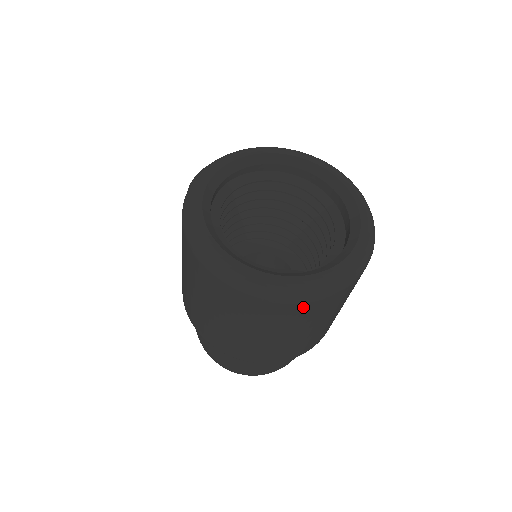
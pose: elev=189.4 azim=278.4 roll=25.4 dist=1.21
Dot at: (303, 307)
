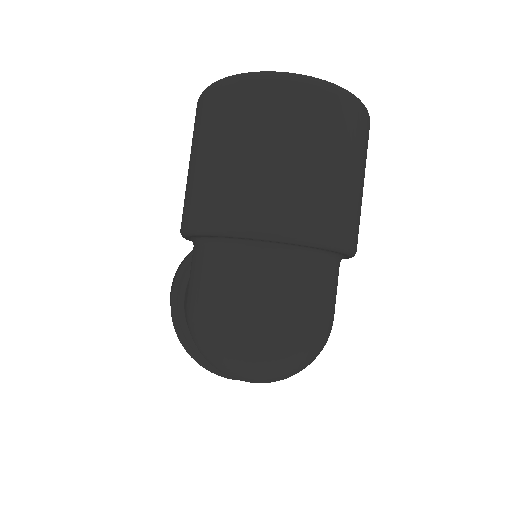
Dot at: (321, 98)
